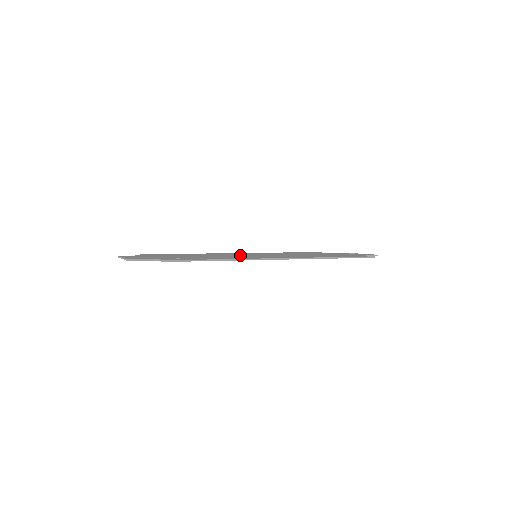
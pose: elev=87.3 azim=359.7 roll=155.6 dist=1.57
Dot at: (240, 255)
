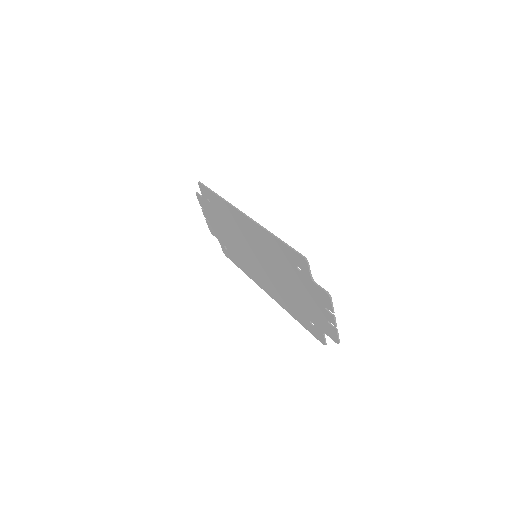
Dot at: occluded
